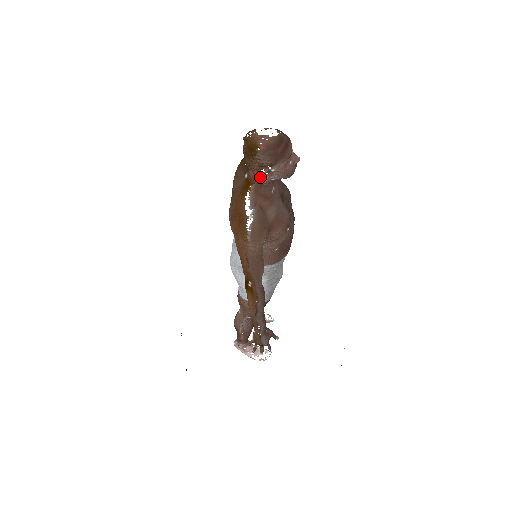
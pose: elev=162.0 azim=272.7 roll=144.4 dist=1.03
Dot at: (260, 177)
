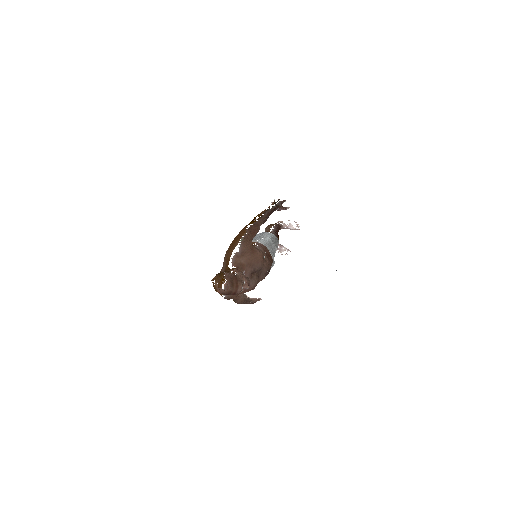
Dot at: occluded
